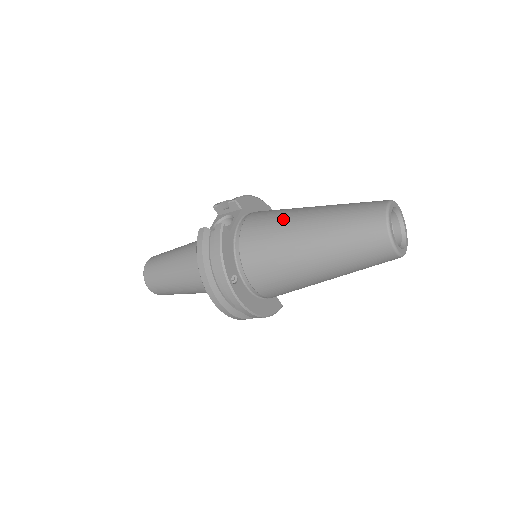
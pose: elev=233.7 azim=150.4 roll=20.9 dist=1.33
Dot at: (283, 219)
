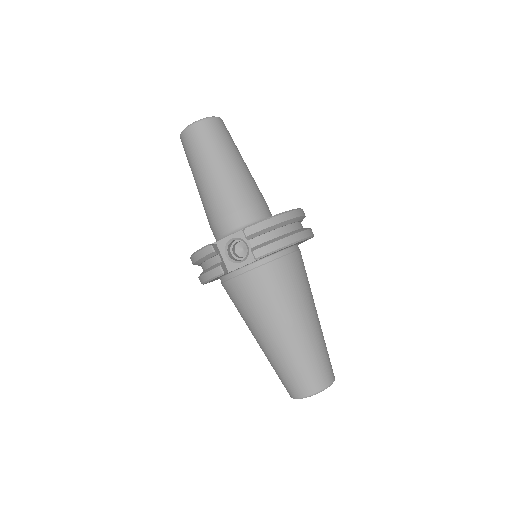
Dot at: (265, 313)
